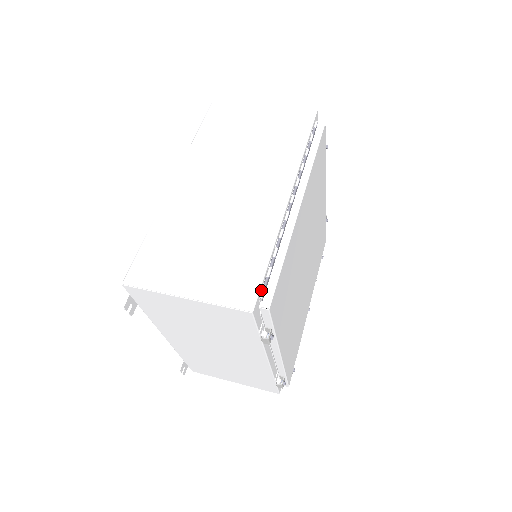
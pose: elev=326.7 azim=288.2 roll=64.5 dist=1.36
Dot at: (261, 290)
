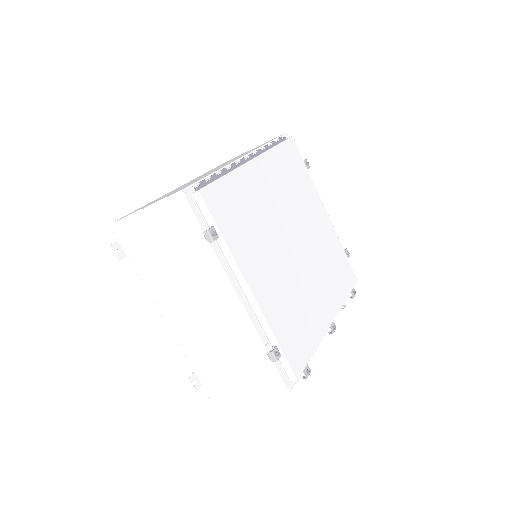
Dot at: (196, 185)
